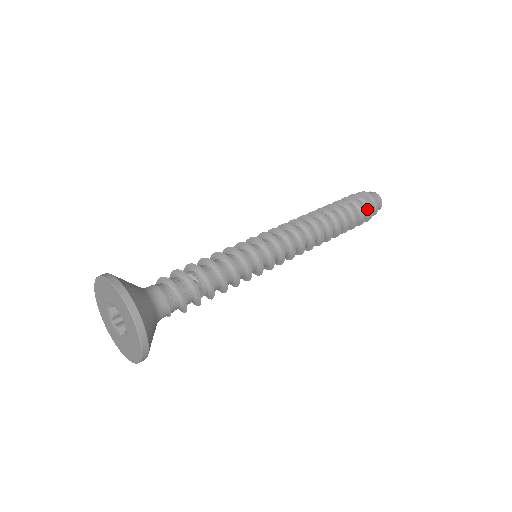
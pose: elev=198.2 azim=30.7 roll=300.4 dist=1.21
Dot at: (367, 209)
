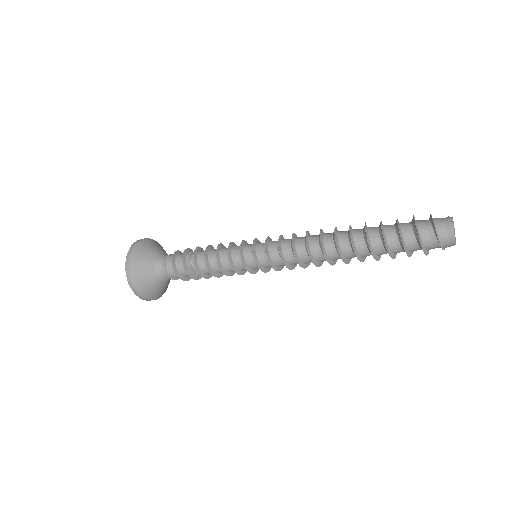
Dot at: (416, 238)
